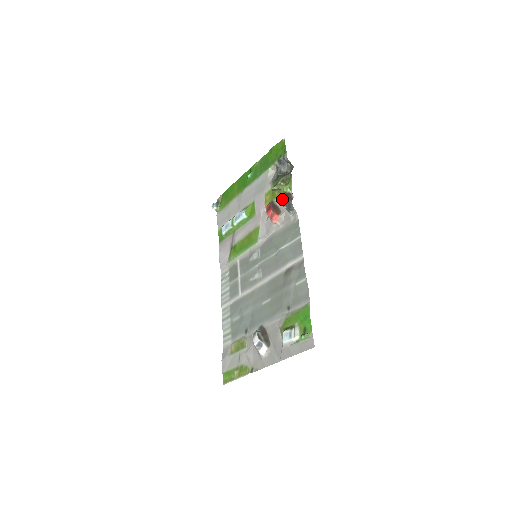
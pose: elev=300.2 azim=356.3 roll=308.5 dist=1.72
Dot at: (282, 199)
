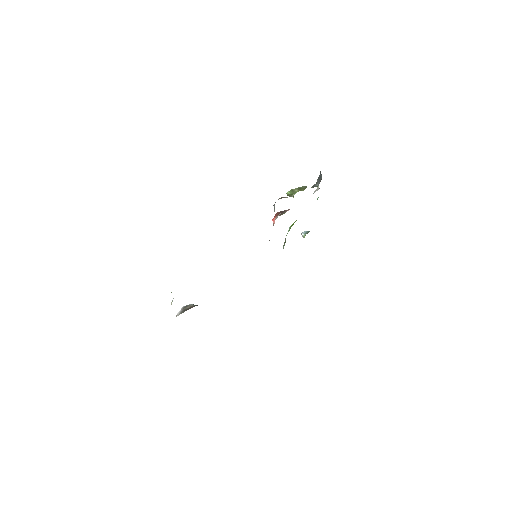
Dot at: occluded
